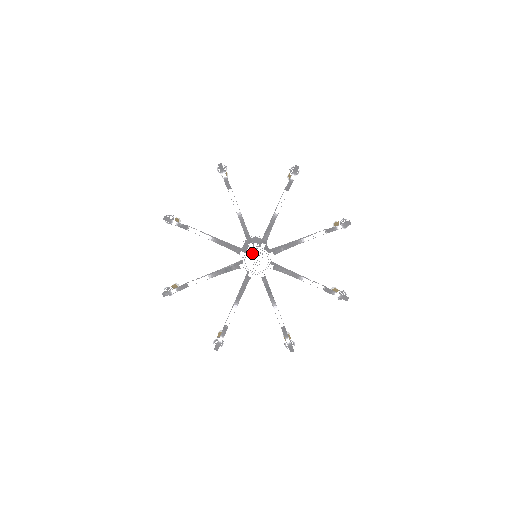
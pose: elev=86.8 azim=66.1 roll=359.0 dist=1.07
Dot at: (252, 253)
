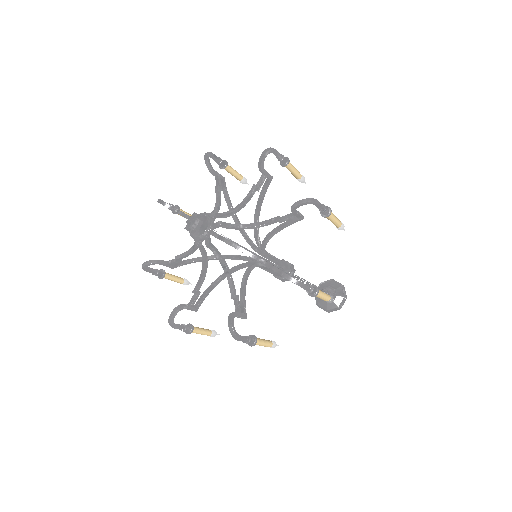
Dot at: (196, 218)
